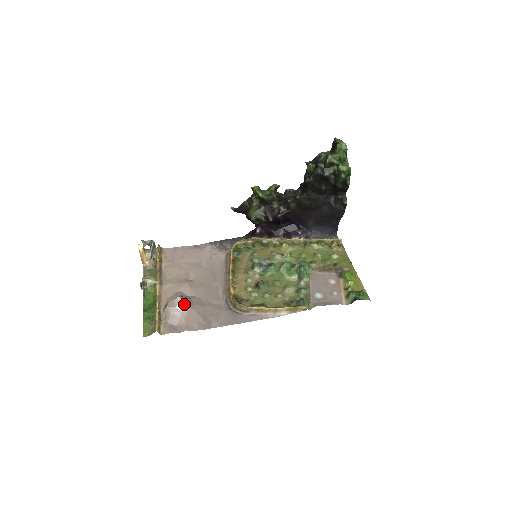
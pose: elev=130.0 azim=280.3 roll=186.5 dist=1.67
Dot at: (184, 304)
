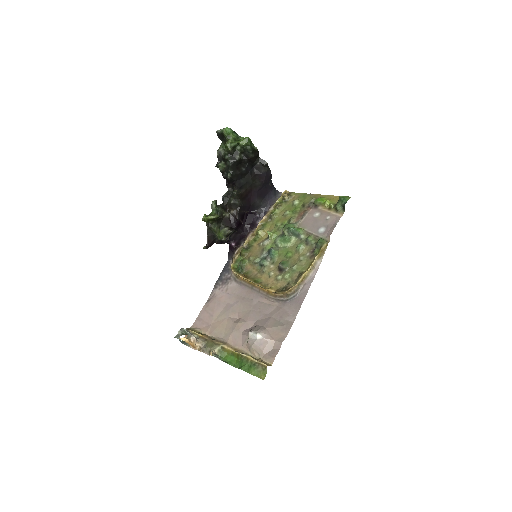
Dot at: (259, 331)
